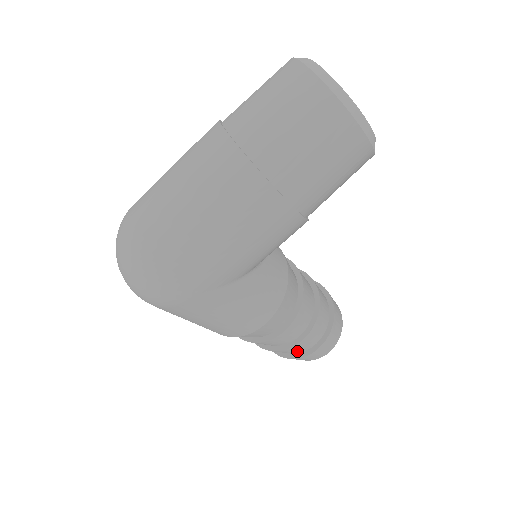
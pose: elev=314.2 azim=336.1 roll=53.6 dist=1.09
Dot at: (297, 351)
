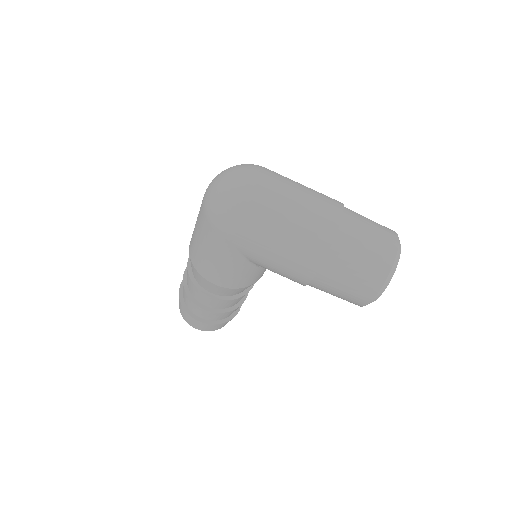
Dot at: (192, 309)
